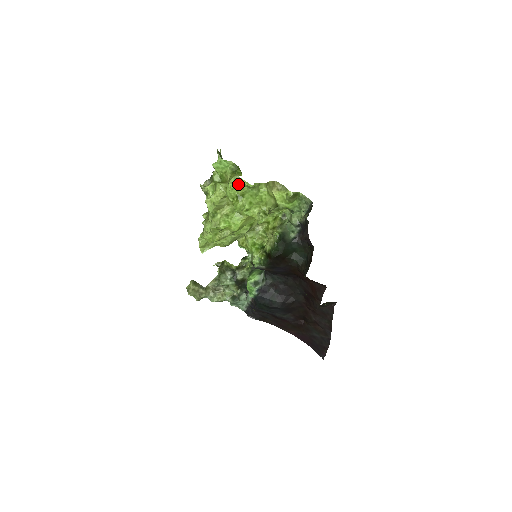
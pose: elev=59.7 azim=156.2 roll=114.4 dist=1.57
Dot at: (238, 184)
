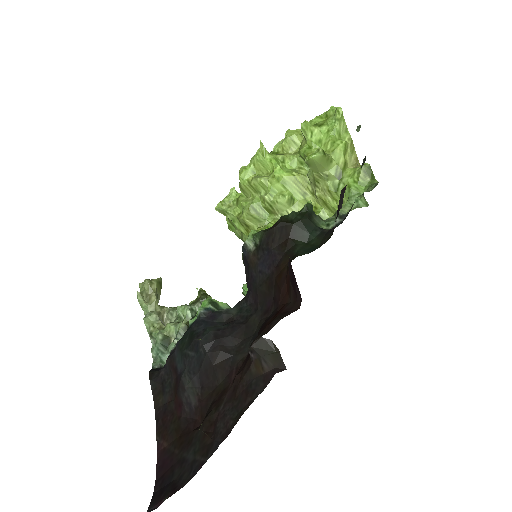
Dot at: (328, 111)
